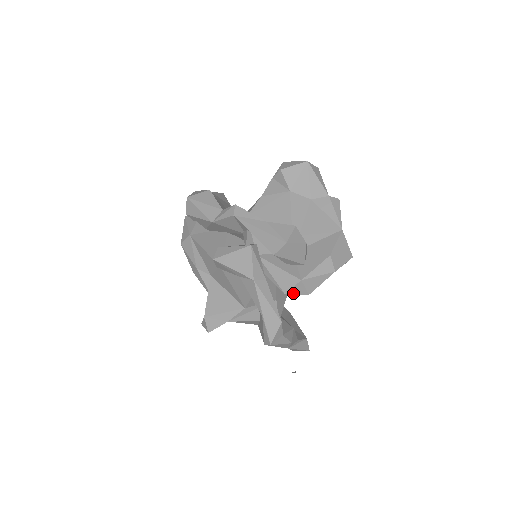
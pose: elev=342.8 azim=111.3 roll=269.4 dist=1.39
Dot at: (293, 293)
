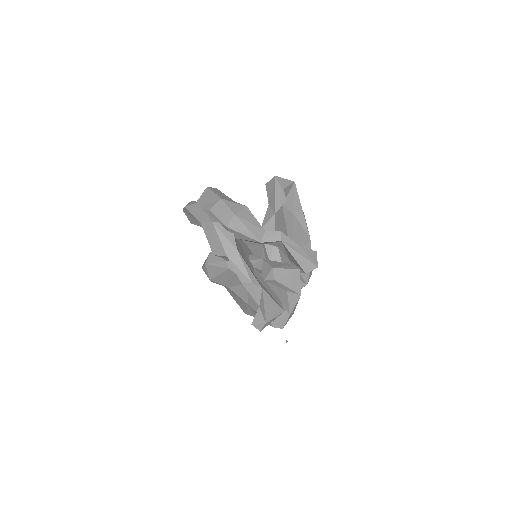
Dot at: occluded
